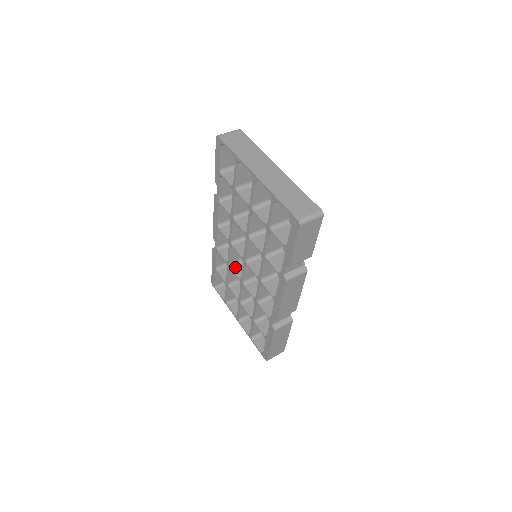
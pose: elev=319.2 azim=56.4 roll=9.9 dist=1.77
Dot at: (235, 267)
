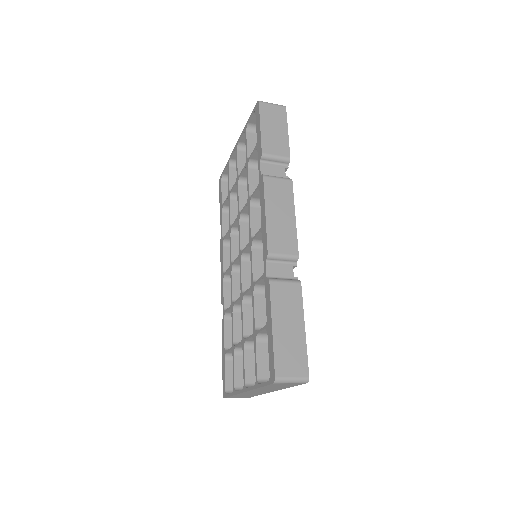
Dot at: occluded
